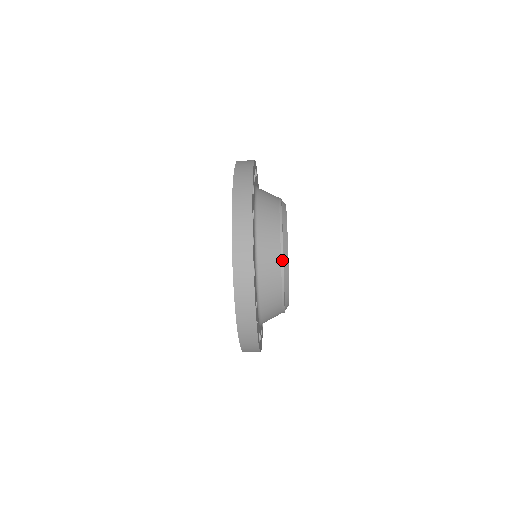
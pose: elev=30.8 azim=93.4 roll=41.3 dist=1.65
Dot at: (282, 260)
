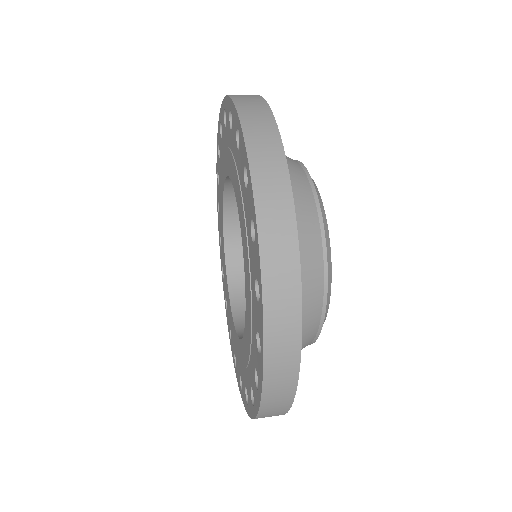
Dot at: (316, 338)
